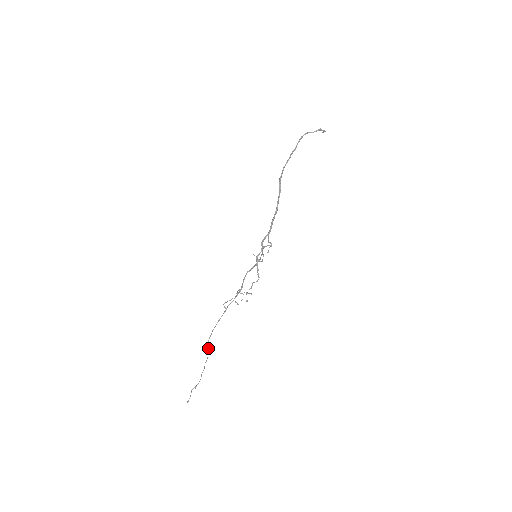
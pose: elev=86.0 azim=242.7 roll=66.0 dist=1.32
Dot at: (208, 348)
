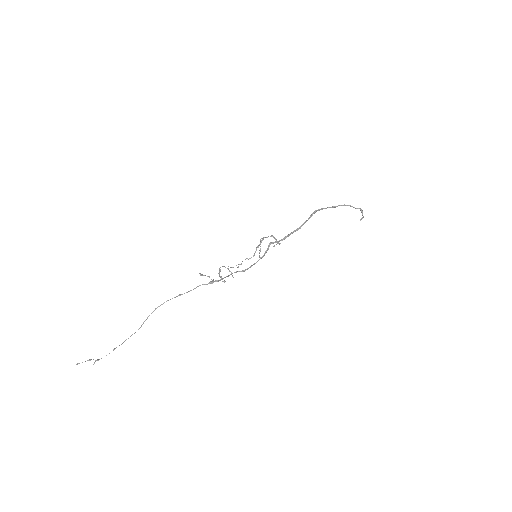
Dot at: occluded
